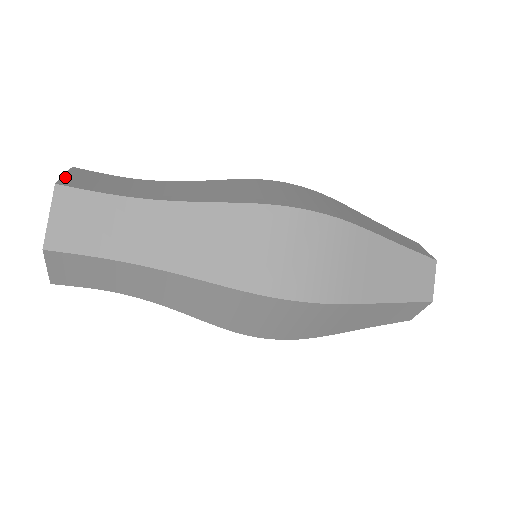
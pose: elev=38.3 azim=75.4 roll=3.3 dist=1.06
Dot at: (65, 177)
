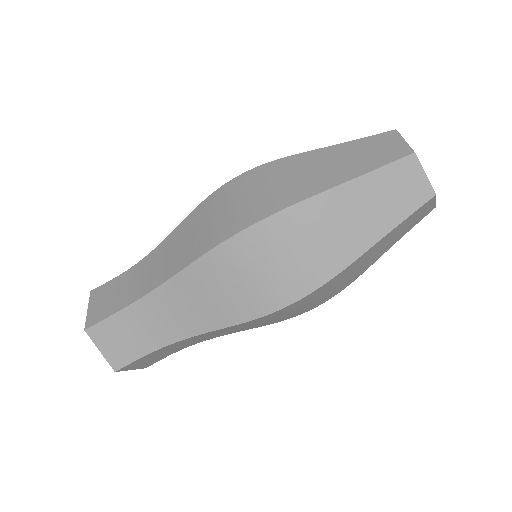
Dot at: occluded
